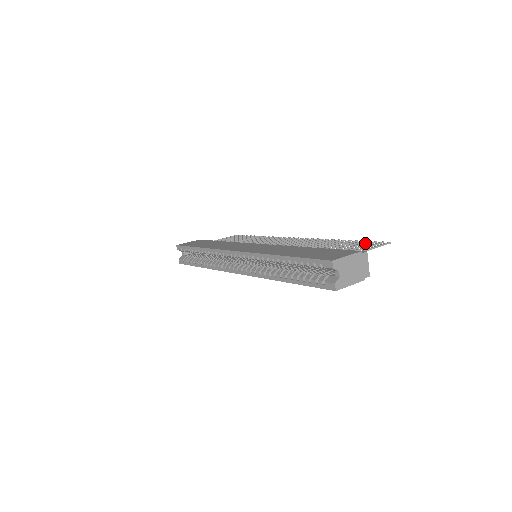
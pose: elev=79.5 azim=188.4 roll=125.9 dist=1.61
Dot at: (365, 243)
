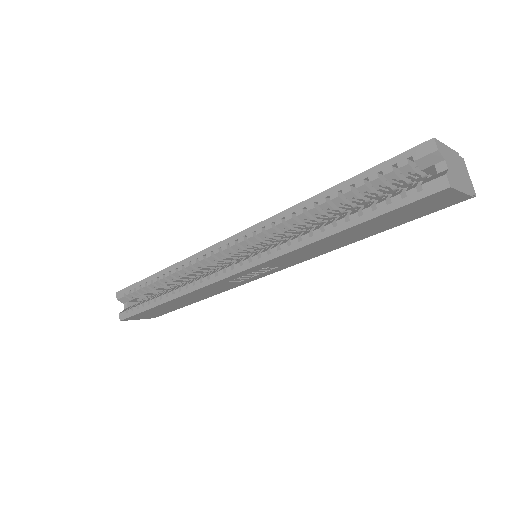
Dot at: occluded
